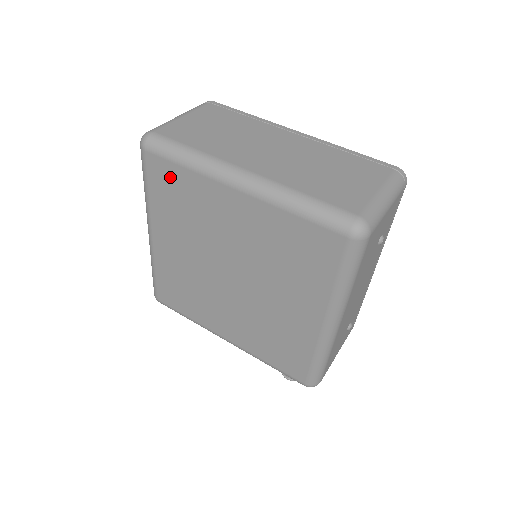
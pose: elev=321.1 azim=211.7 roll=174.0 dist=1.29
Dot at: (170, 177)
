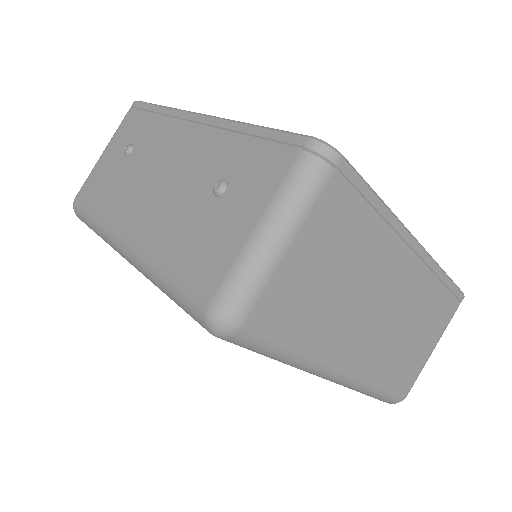
Dot at: occluded
